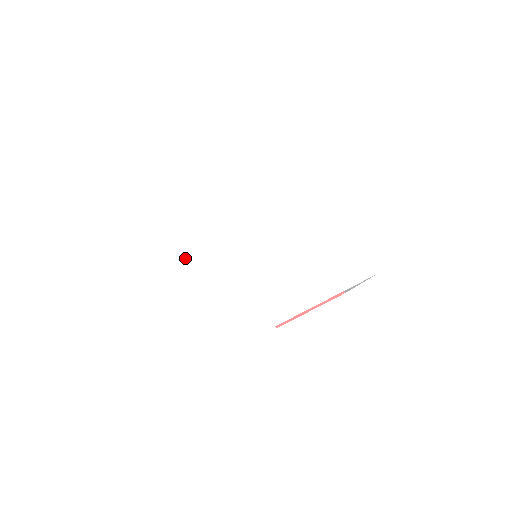
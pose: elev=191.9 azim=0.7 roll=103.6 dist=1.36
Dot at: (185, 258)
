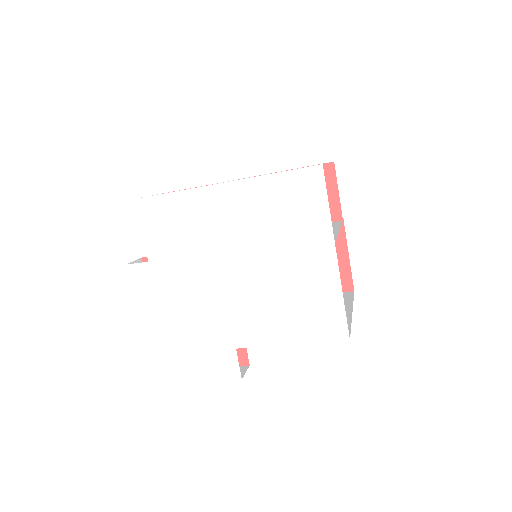
Dot at: (172, 261)
